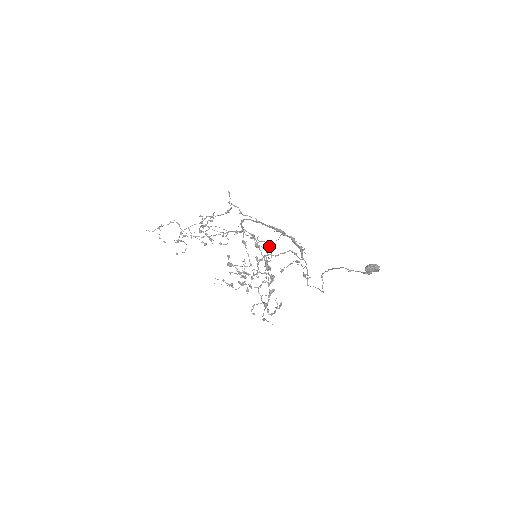
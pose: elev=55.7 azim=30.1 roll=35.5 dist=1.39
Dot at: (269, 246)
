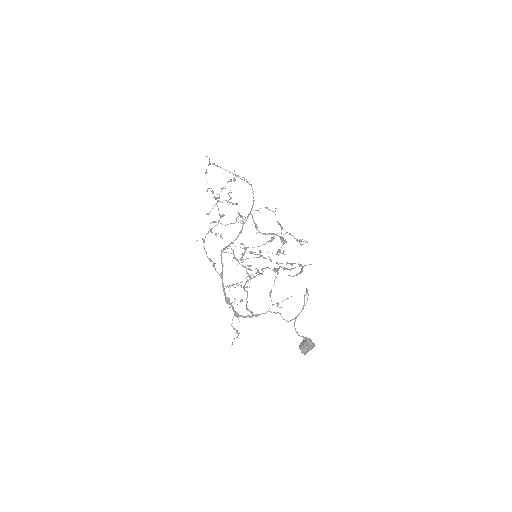
Dot at: occluded
